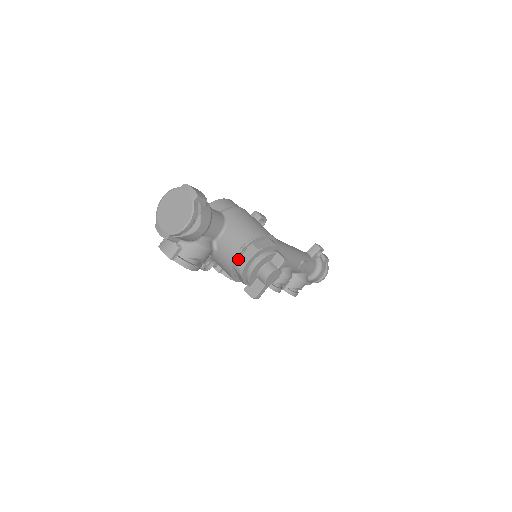
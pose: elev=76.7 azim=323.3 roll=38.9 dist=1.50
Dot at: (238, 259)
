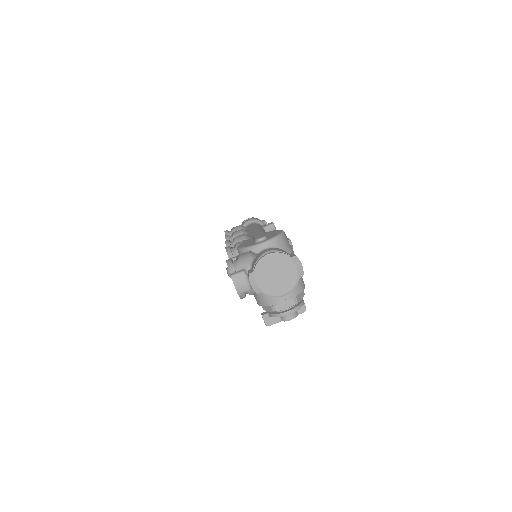
Dot at: (279, 302)
